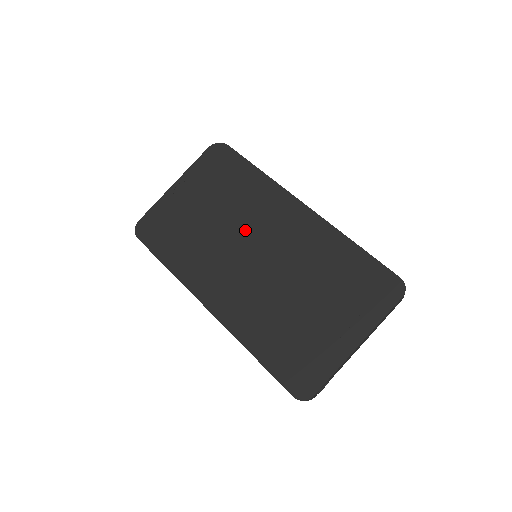
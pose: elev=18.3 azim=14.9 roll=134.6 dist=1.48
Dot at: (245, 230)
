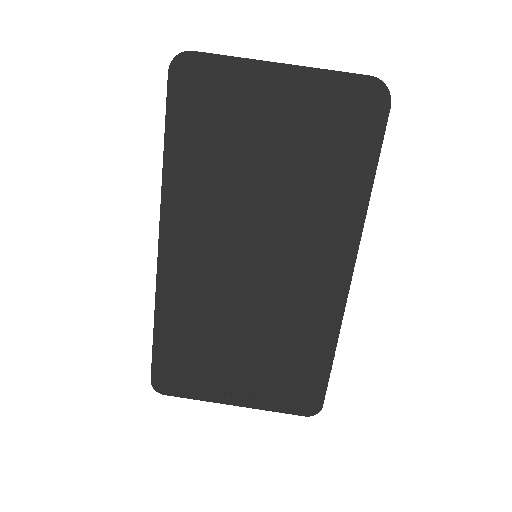
Dot at: (278, 226)
